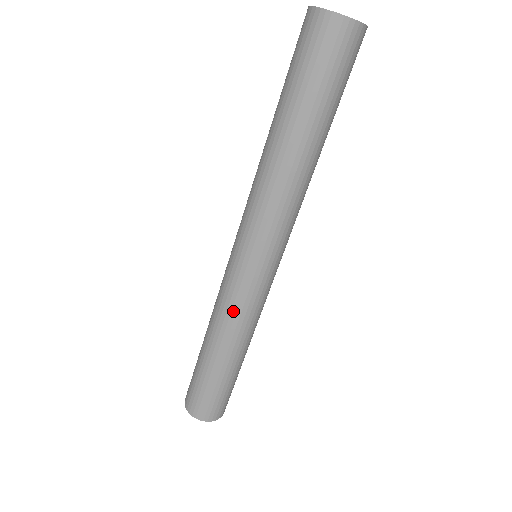
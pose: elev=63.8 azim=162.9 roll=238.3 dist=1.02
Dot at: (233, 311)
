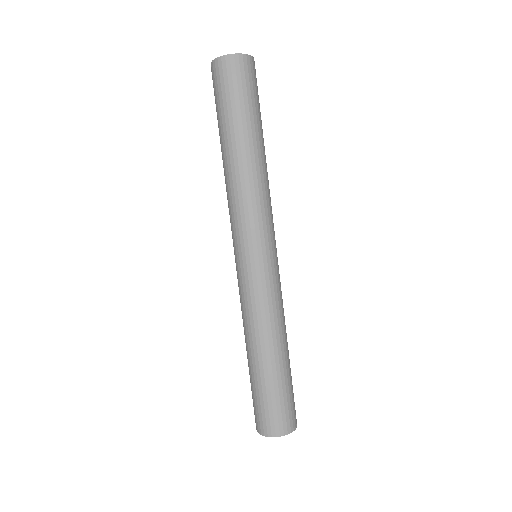
Dot at: (261, 306)
